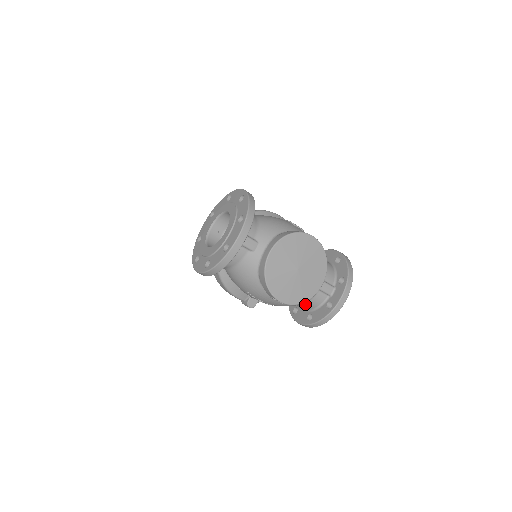
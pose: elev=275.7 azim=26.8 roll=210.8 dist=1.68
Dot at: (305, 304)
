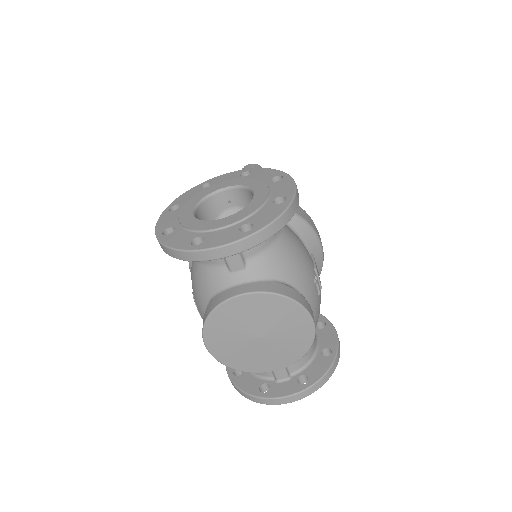
Dot at: occluded
